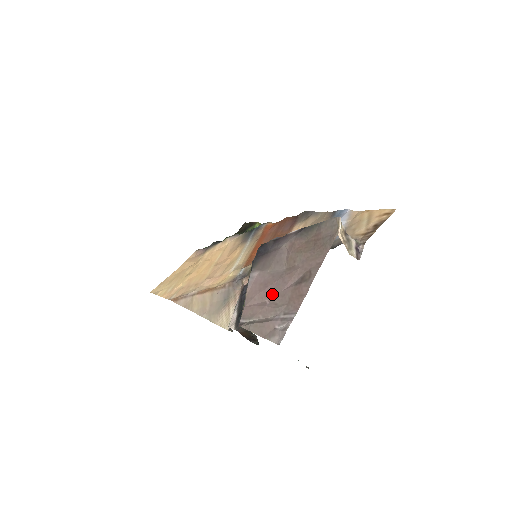
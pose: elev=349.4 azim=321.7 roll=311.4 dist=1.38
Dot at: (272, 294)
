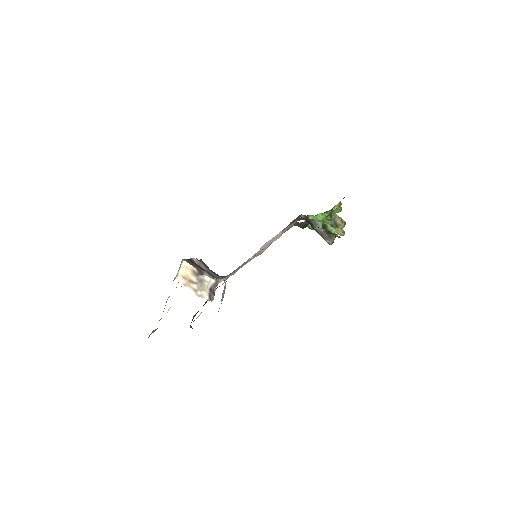
Dot at: occluded
